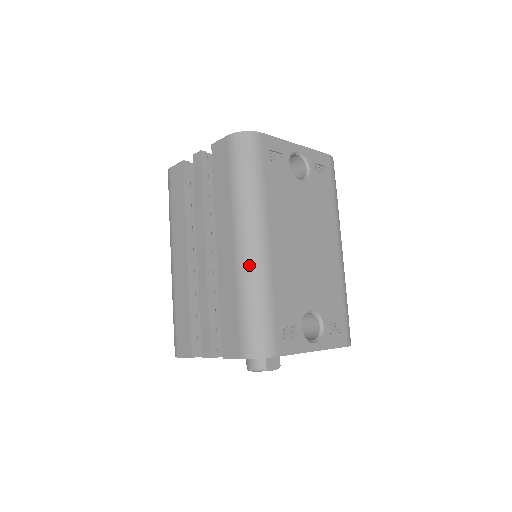
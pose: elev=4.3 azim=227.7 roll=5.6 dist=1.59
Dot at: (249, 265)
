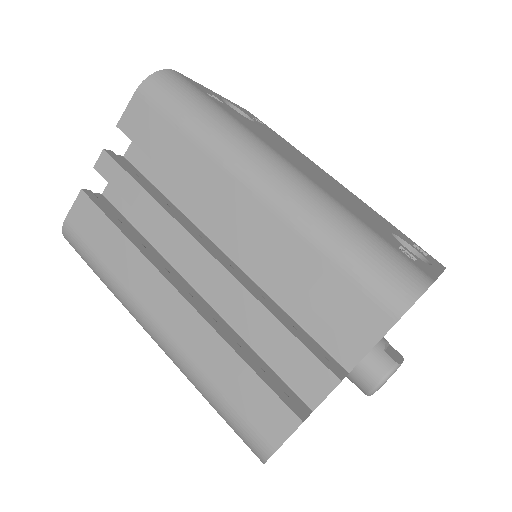
Dot at: (296, 196)
